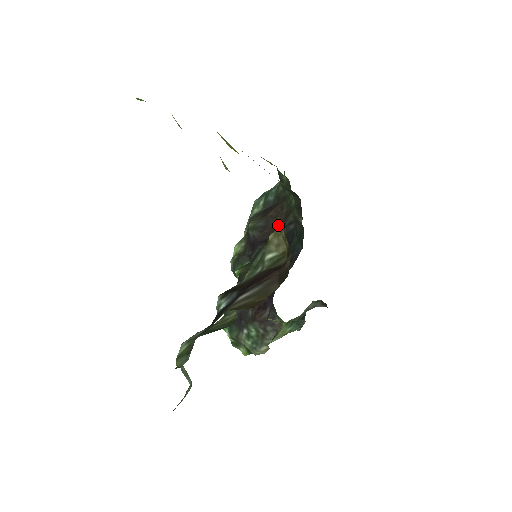
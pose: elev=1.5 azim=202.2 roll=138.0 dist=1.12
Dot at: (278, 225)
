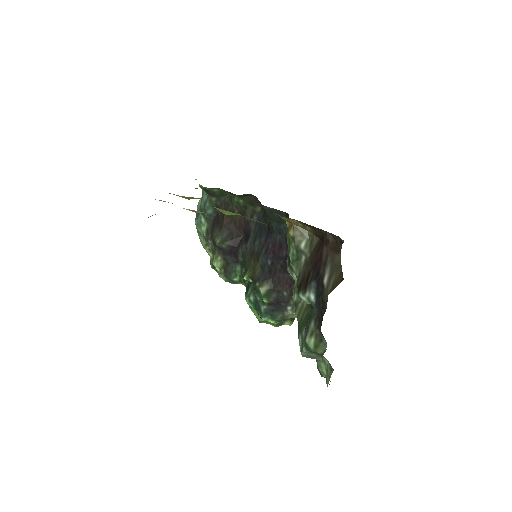
Dot at: (241, 225)
